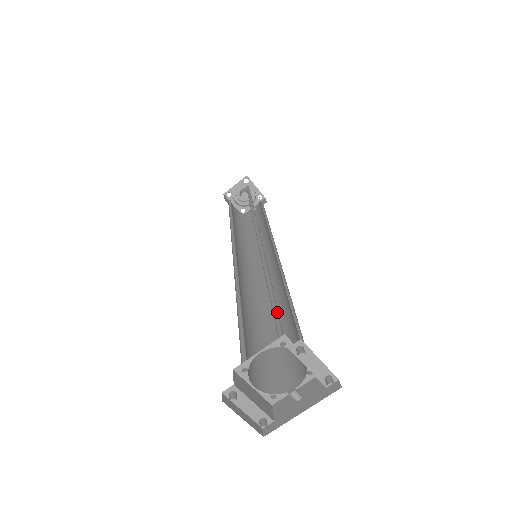
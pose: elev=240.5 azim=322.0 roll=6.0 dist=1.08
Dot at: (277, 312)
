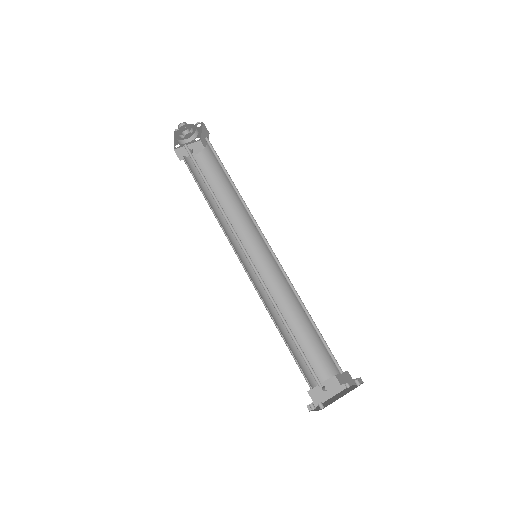
Dot at: (325, 344)
